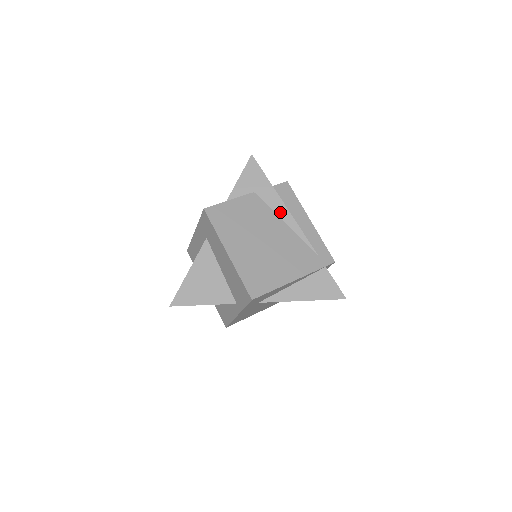
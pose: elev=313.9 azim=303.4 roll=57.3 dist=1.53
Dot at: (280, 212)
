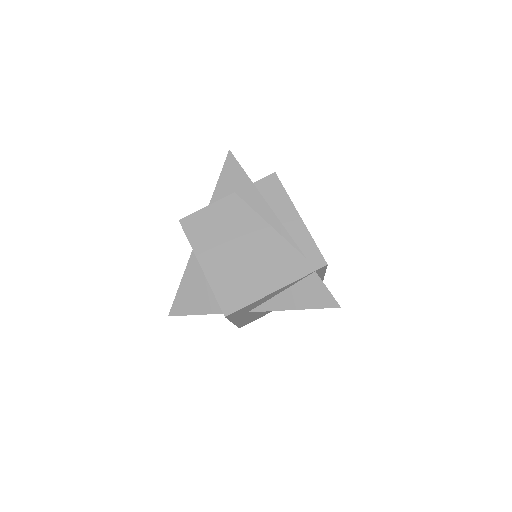
Dot at: (263, 212)
